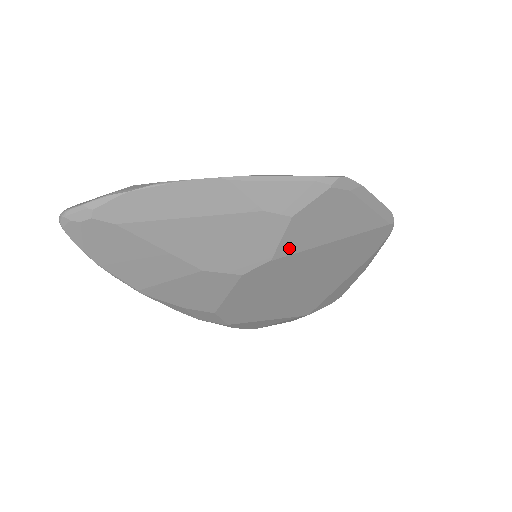
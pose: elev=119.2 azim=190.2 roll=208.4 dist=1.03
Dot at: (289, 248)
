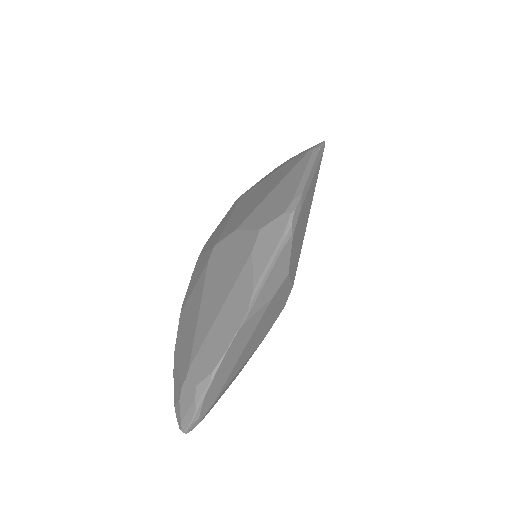
Dot at: (295, 270)
